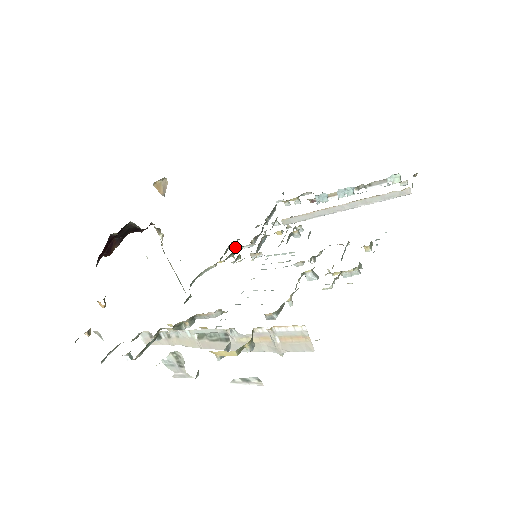
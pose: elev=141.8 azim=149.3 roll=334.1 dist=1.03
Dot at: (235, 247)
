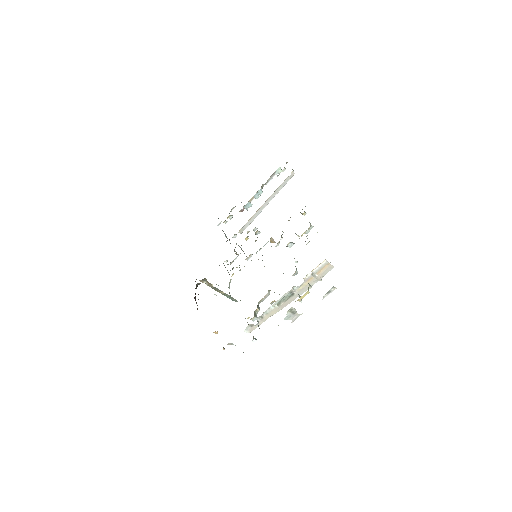
Dot at: (230, 263)
